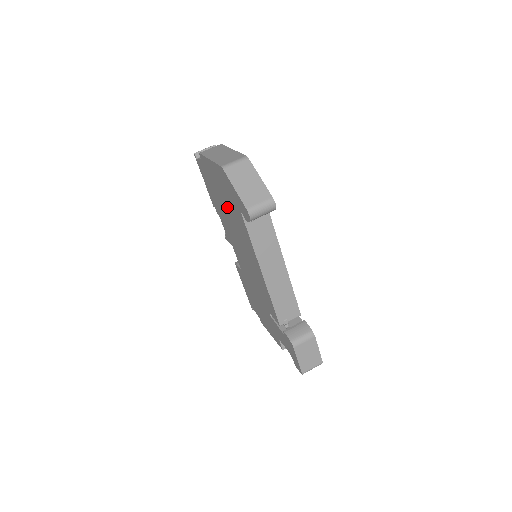
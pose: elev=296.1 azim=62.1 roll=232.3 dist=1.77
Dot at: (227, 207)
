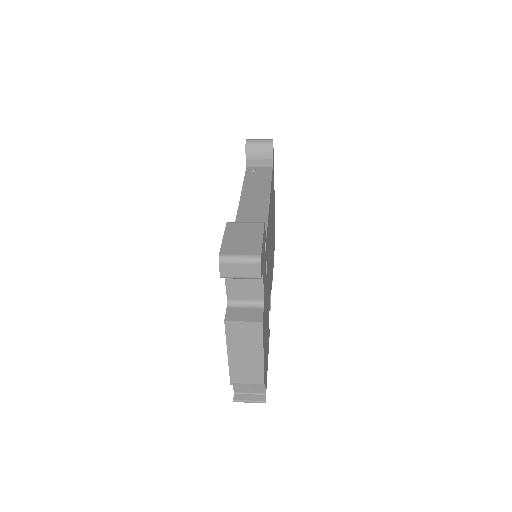
Dot at: occluded
